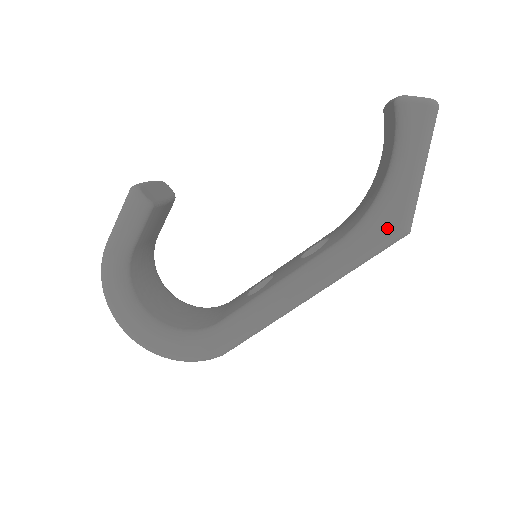
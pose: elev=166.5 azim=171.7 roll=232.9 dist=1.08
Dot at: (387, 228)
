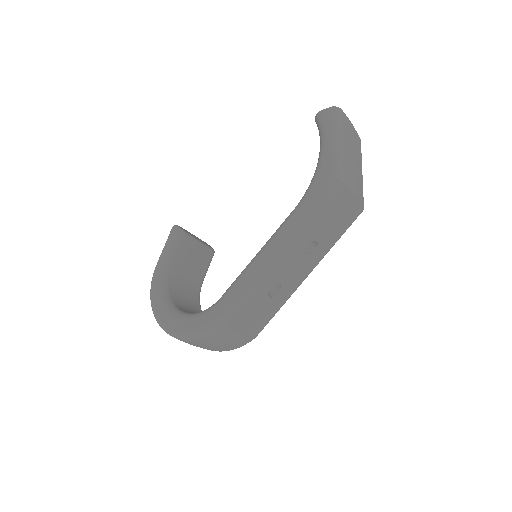
Dot at: (322, 181)
